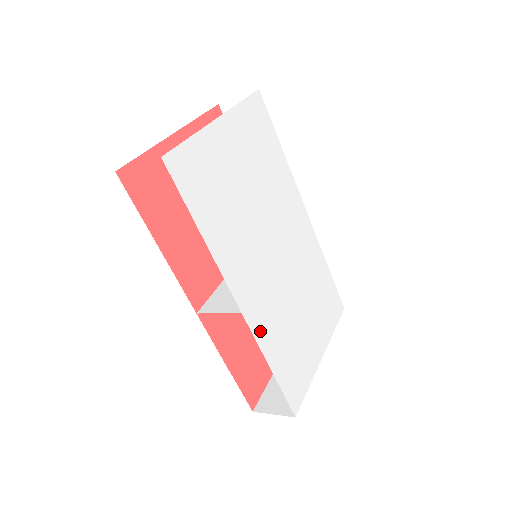
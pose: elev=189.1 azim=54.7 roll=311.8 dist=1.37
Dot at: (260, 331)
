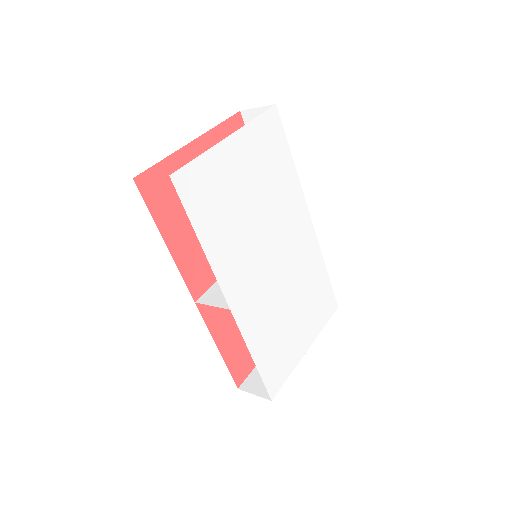
Dot at: (247, 326)
